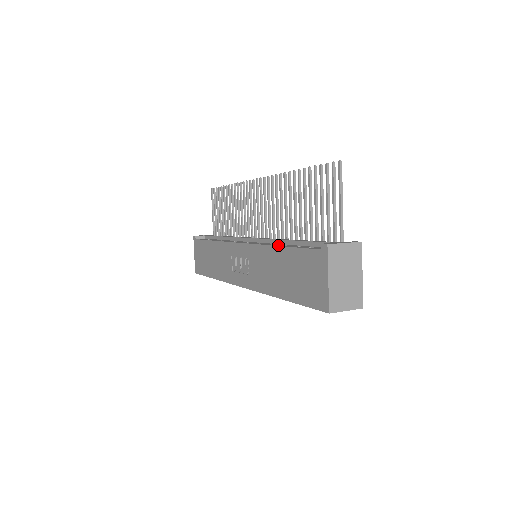
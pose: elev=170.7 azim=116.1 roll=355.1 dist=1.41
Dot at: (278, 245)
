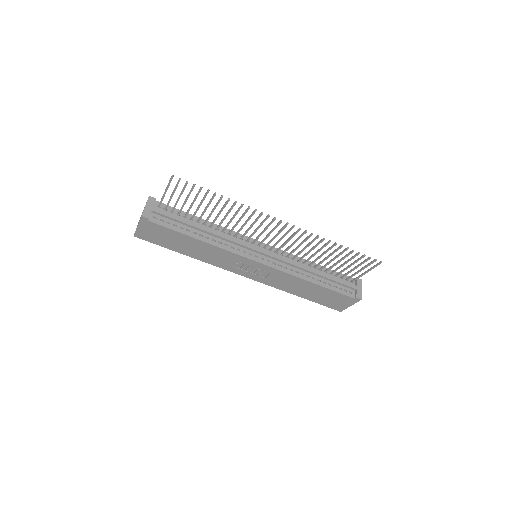
Dot at: (310, 280)
